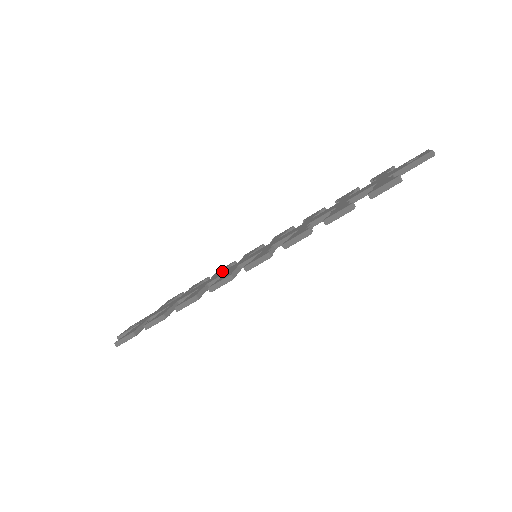
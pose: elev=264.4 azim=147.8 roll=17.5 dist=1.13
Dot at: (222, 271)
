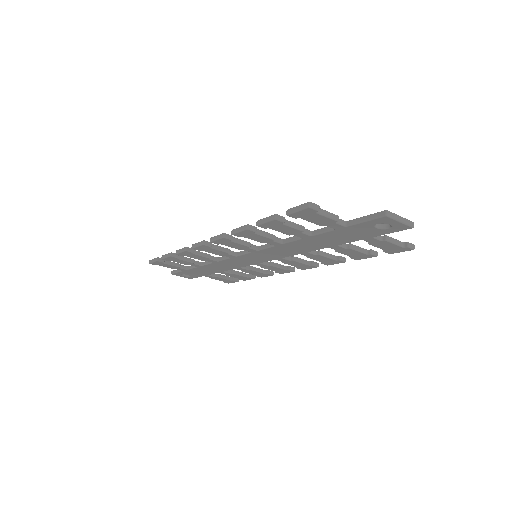
Dot at: (249, 266)
